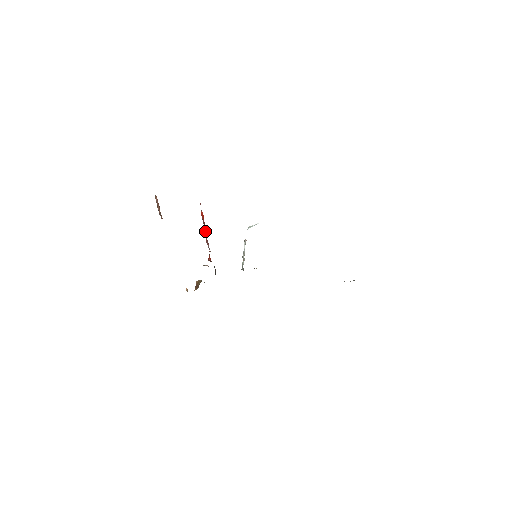
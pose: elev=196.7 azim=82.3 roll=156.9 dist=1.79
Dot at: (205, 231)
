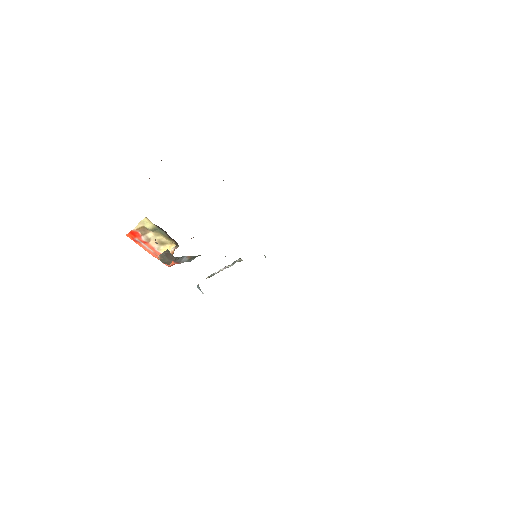
Dot at: occluded
